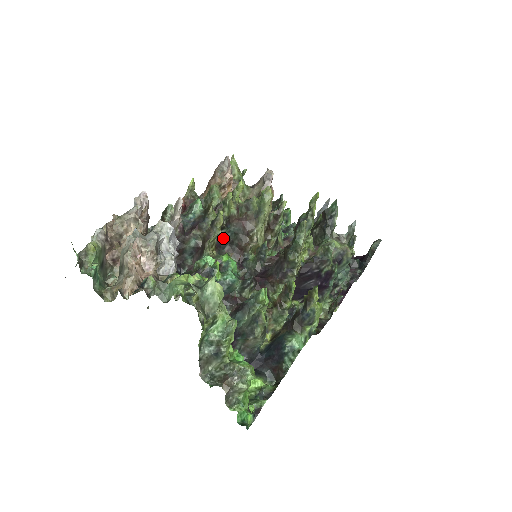
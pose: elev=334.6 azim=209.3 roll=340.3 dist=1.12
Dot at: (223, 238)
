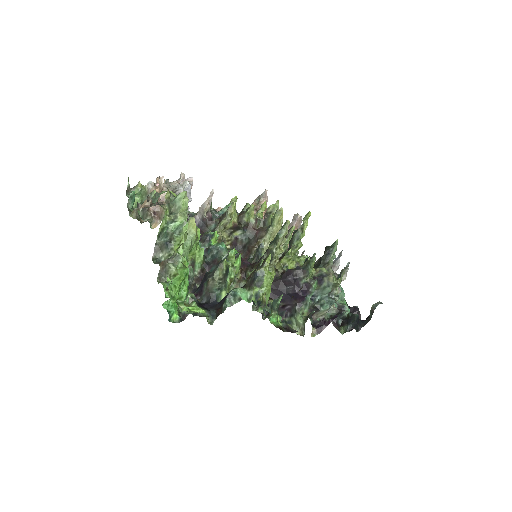
Dot at: (239, 239)
